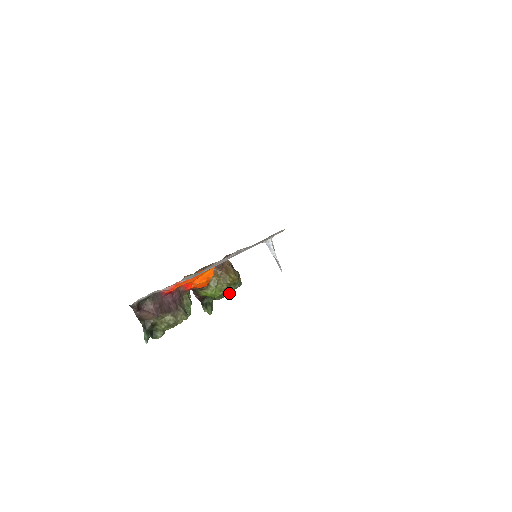
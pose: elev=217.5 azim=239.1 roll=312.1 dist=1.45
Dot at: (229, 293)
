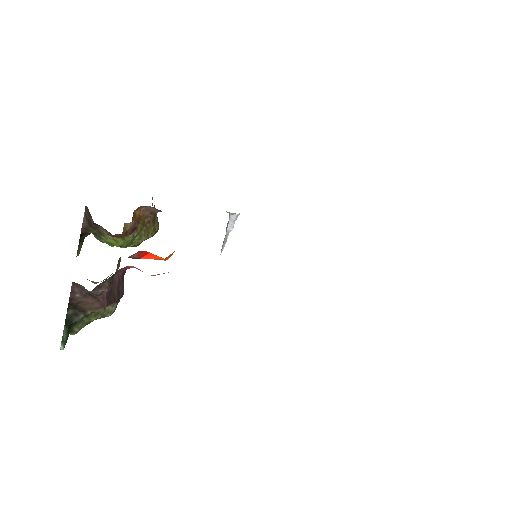
Dot at: (134, 246)
